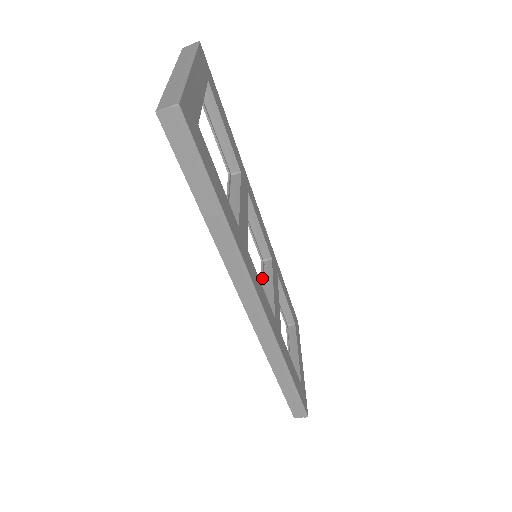
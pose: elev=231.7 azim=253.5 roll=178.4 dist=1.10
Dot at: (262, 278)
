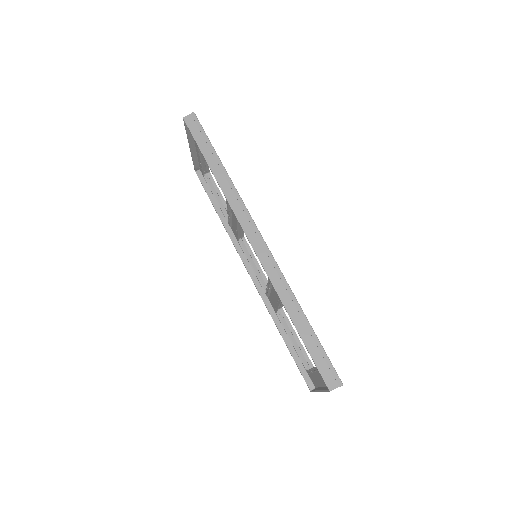
Dot at: (267, 288)
